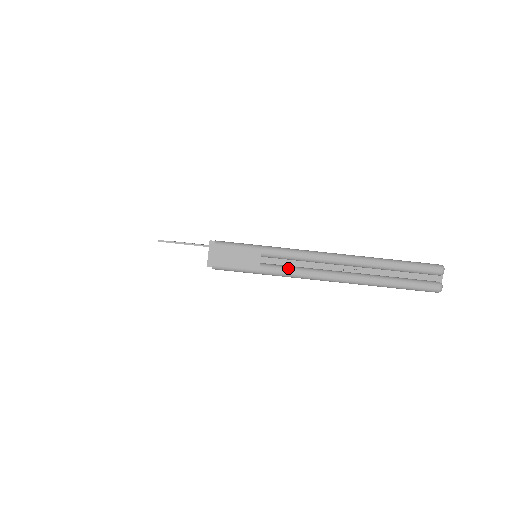
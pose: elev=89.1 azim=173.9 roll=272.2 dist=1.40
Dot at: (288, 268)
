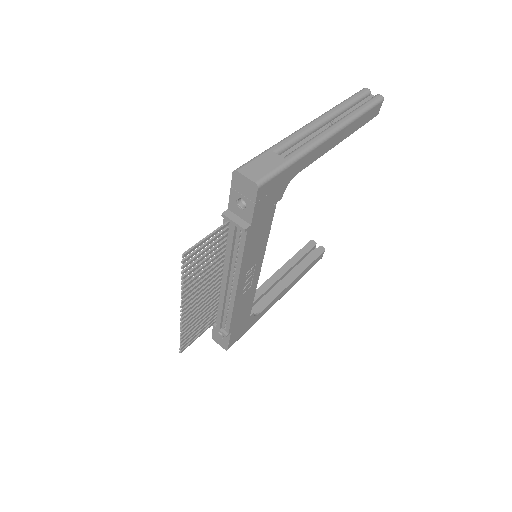
Dot at: (300, 146)
